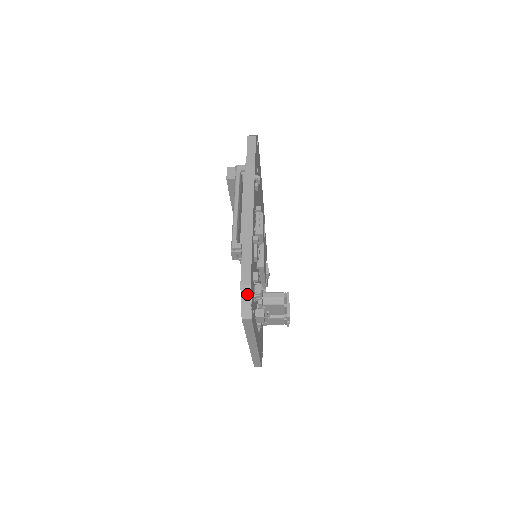
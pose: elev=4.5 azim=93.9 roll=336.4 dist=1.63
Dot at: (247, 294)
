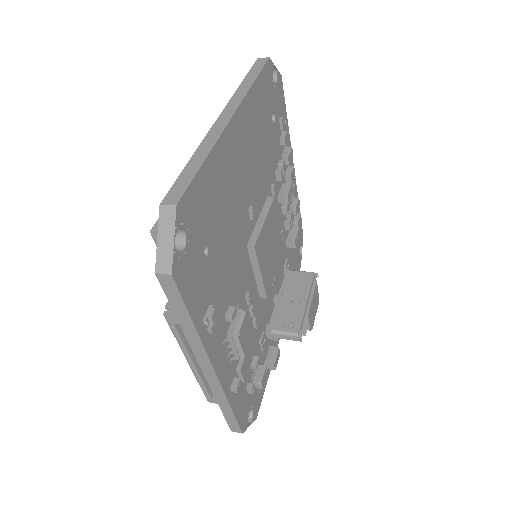
Dot at: occluded
